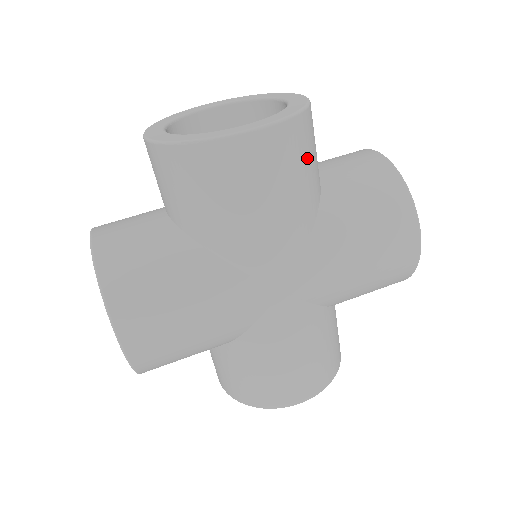
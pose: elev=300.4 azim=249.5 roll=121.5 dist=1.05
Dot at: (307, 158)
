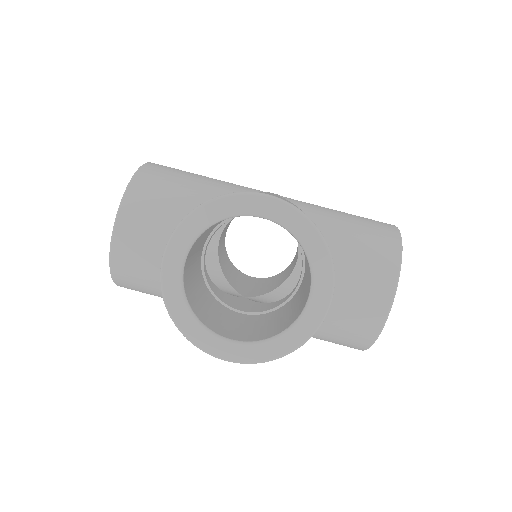
Dot at: occluded
